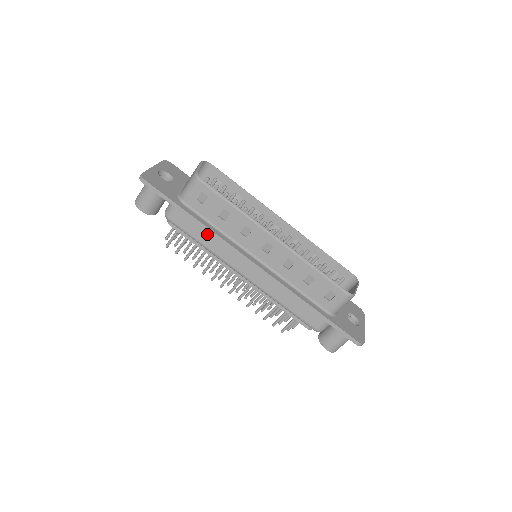
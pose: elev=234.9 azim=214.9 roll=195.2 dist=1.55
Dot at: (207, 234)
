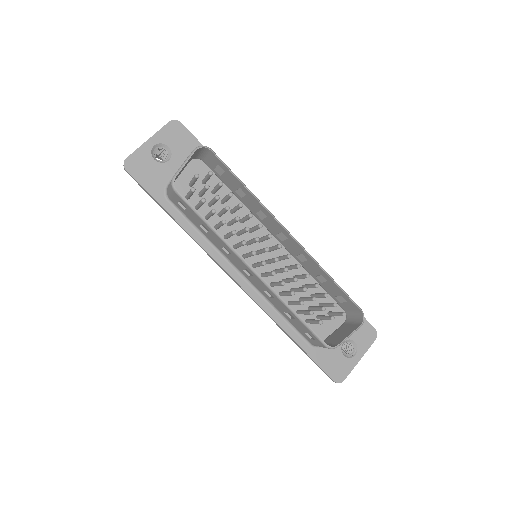
Dot at: occluded
